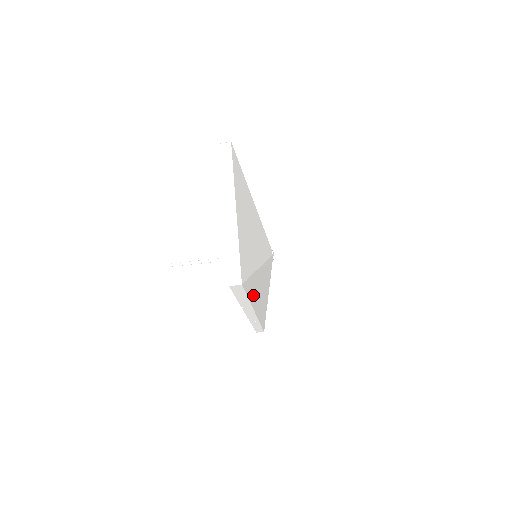
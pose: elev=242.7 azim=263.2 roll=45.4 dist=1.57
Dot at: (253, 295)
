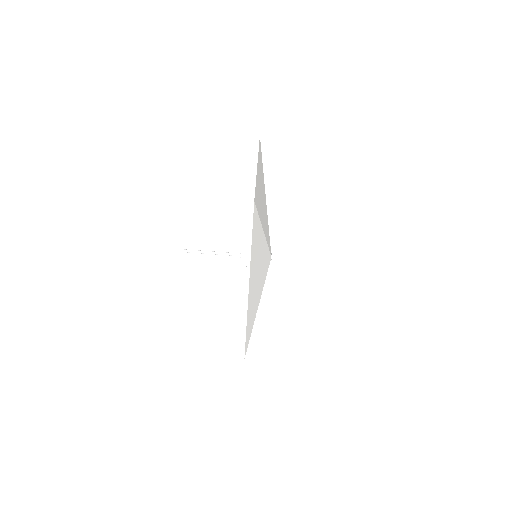
Dot at: (254, 254)
